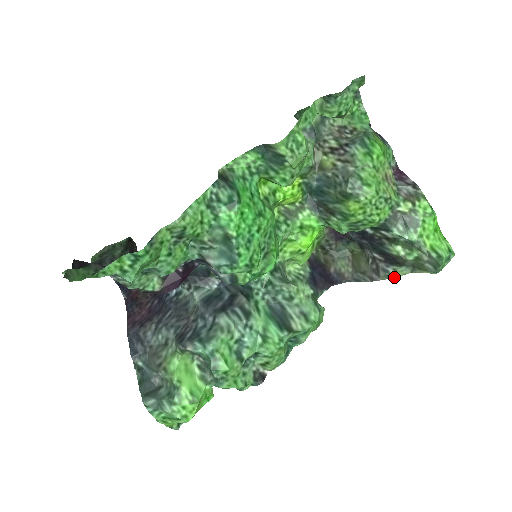
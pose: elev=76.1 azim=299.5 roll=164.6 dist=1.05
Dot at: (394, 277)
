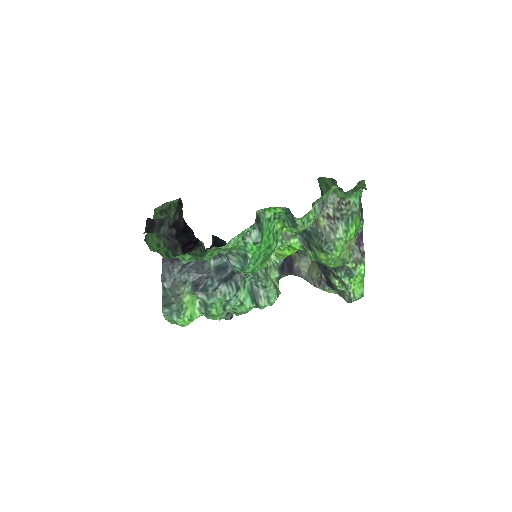
Dot at: (327, 291)
